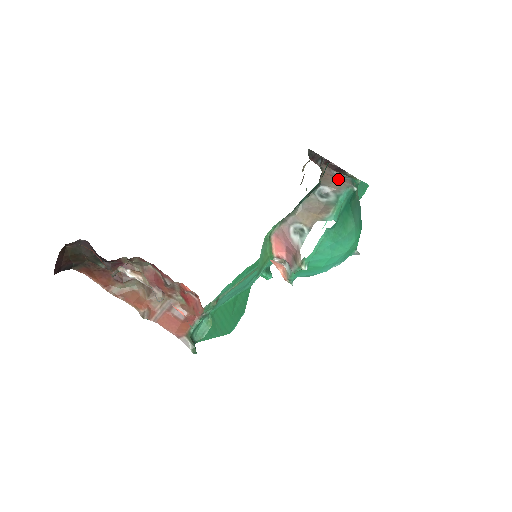
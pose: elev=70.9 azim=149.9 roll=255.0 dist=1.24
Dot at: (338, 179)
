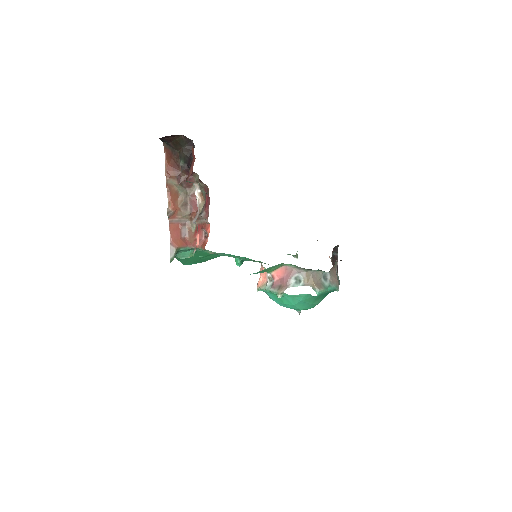
Dot at: occluded
